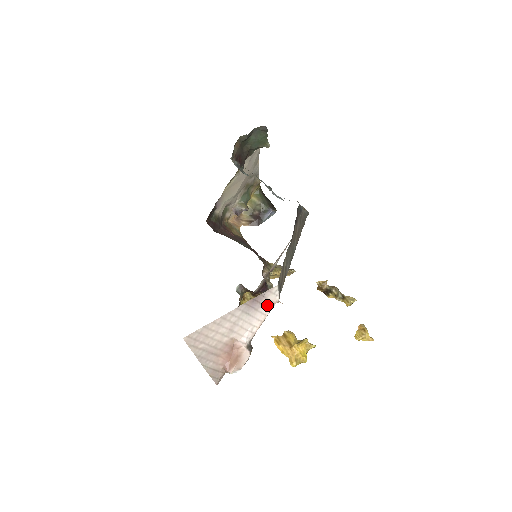
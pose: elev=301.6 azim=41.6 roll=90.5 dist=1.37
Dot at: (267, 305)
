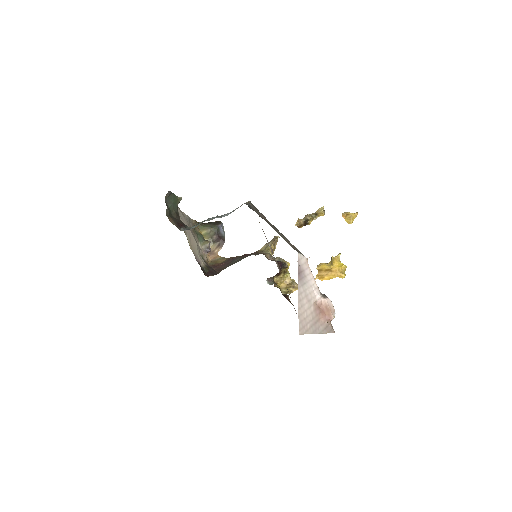
Dot at: (306, 268)
